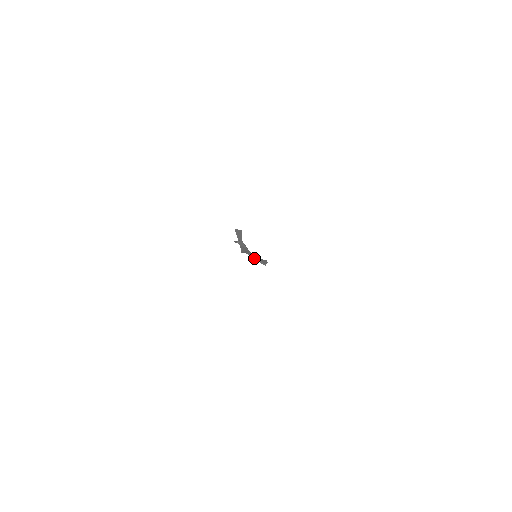
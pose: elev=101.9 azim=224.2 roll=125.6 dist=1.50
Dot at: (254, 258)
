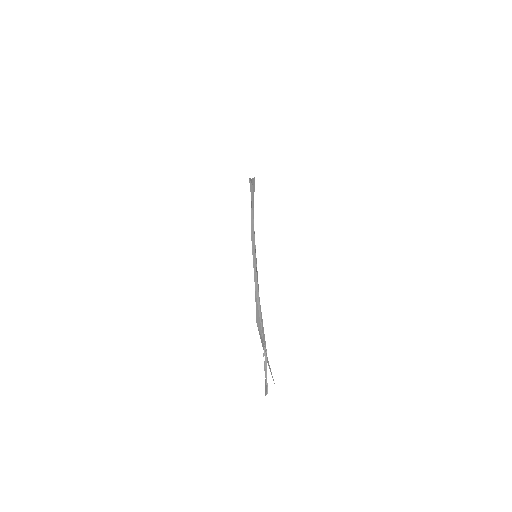
Dot at: (253, 251)
